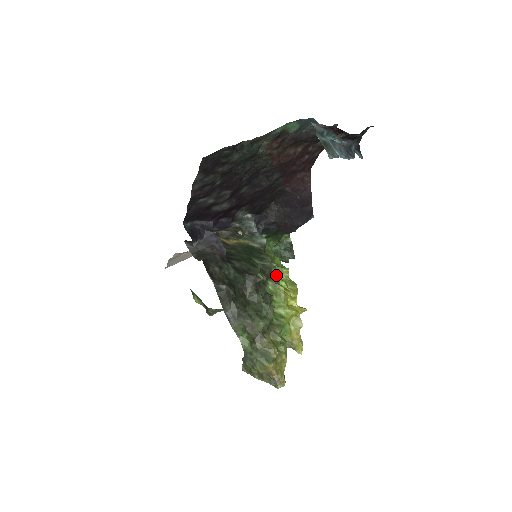
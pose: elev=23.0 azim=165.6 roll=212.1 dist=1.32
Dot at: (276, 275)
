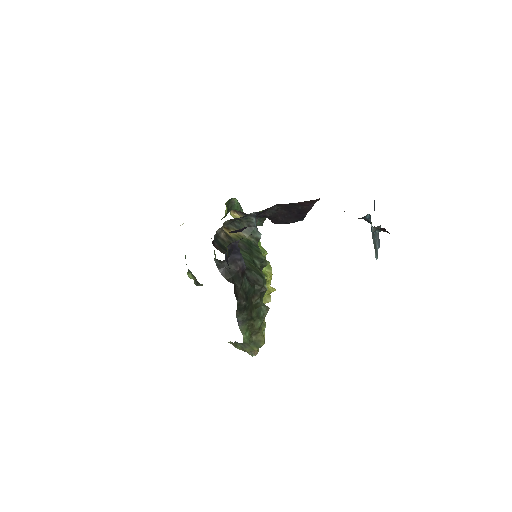
Dot at: occluded
